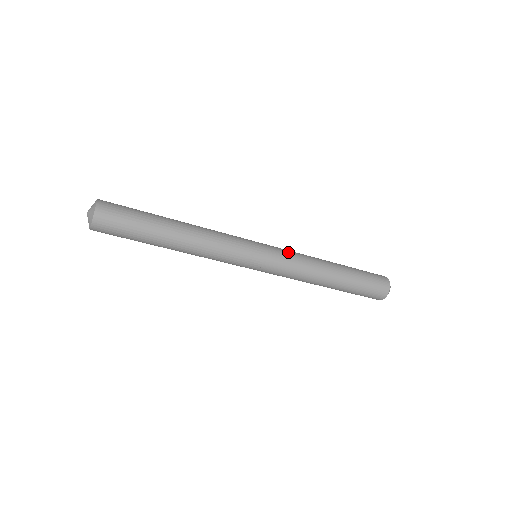
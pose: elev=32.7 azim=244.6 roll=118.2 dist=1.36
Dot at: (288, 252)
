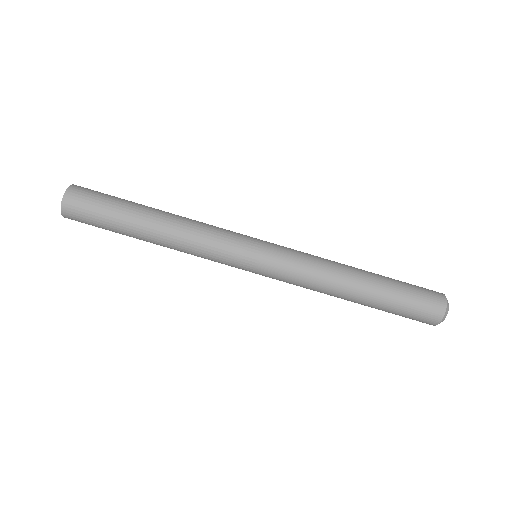
Dot at: (296, 253)
